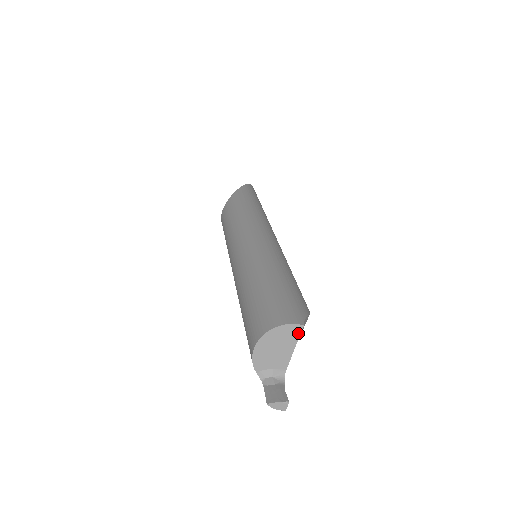
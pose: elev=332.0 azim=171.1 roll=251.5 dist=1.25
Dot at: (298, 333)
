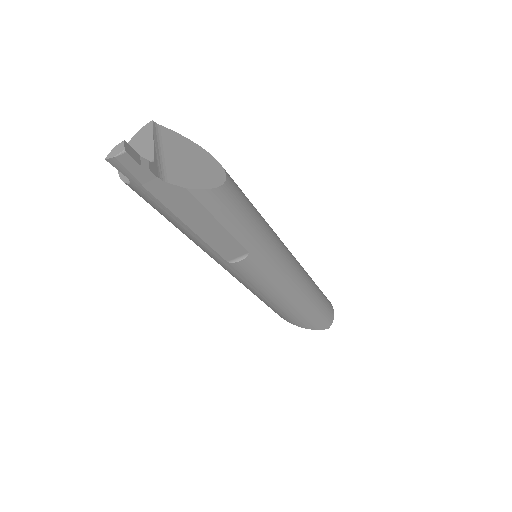
Dot at: (151, 128)
